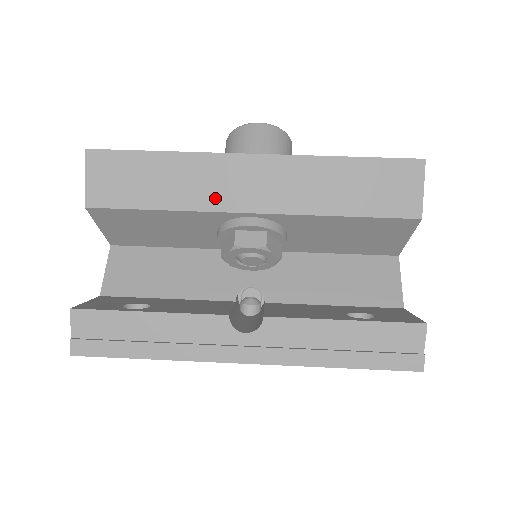
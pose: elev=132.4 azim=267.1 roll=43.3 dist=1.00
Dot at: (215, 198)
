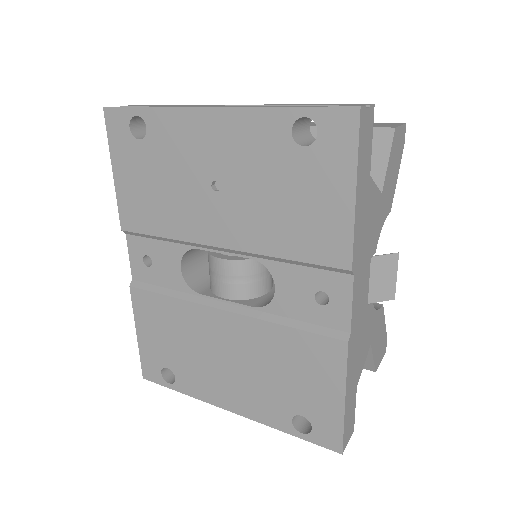
Dot at: occluded
